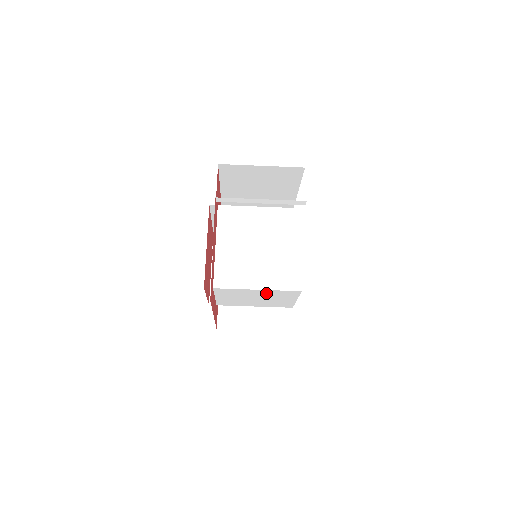
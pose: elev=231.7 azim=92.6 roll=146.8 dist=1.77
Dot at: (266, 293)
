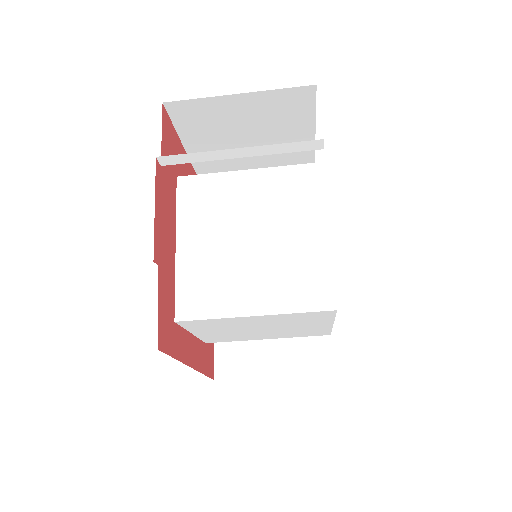
Dot at: (273, 319)
